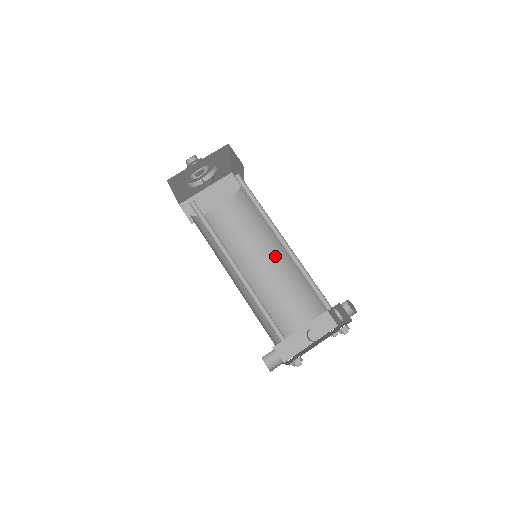
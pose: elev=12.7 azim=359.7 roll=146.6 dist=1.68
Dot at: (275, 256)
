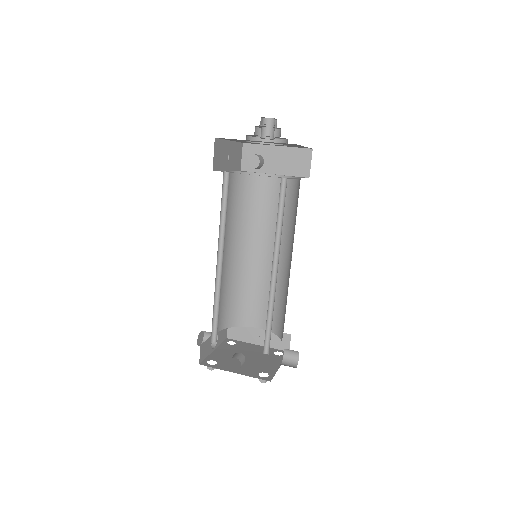
Dot at: (283, 261)
